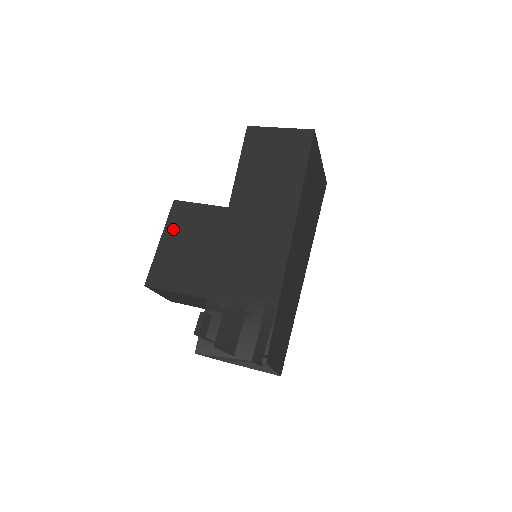
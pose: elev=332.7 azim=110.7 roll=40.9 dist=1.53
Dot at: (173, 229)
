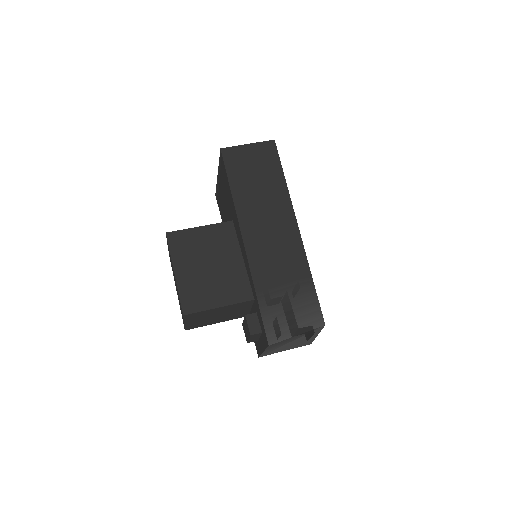
Dot at: (181, 257)
